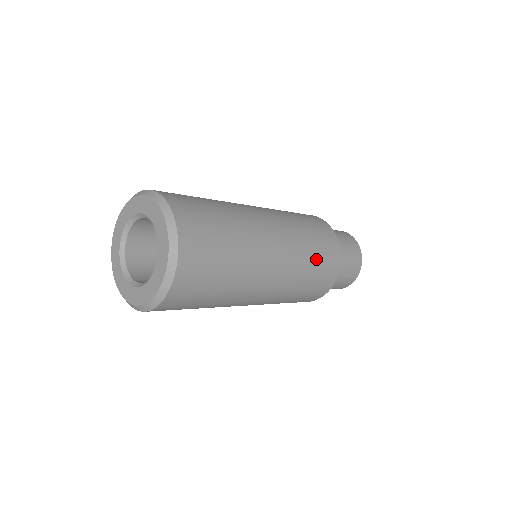
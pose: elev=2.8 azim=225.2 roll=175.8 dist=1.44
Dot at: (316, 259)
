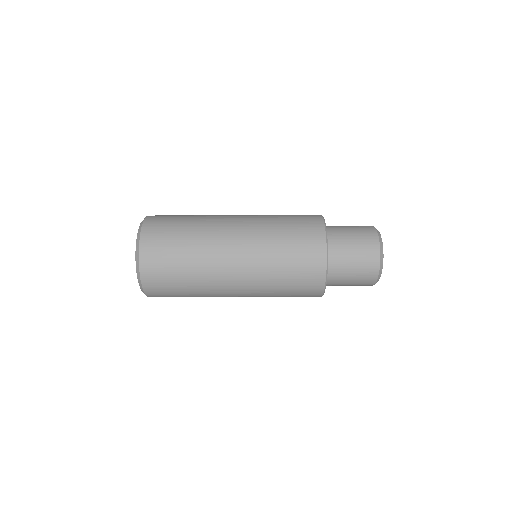
Dot at: (286, 215)
